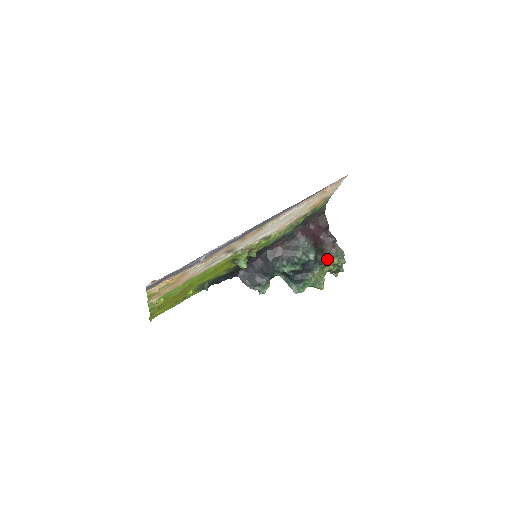
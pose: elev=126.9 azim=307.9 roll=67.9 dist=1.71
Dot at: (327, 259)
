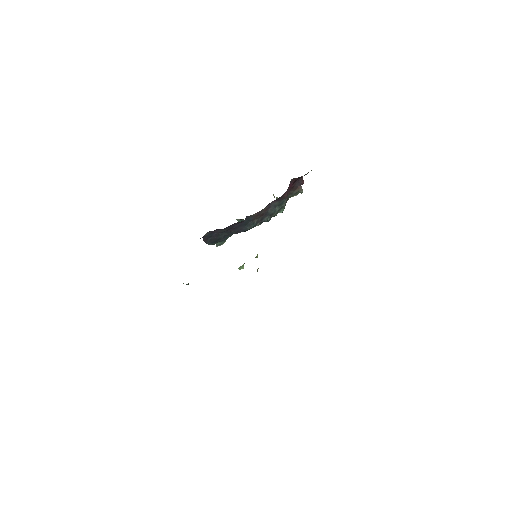
Dot at: occluded
